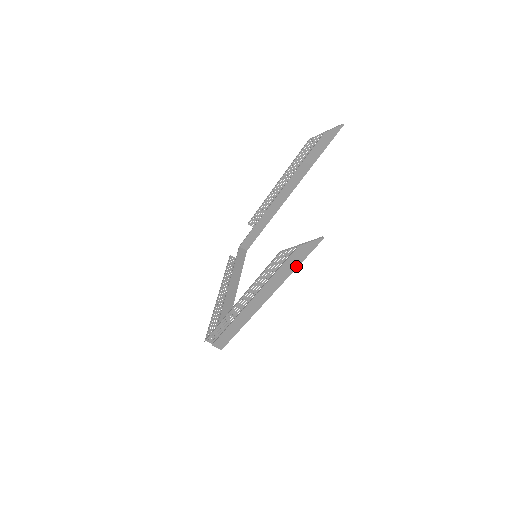
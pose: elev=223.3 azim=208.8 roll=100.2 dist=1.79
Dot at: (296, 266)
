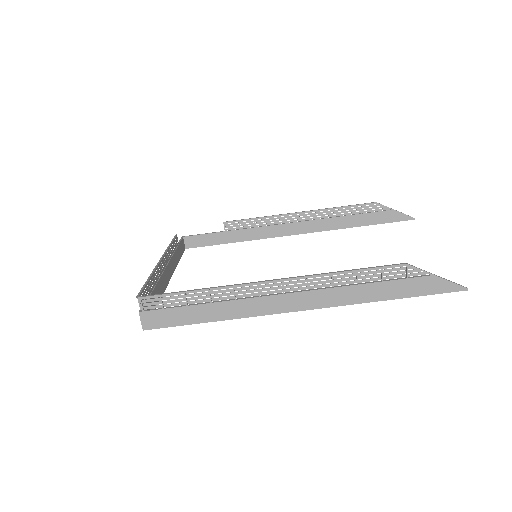
Dot at: (399, 296)
